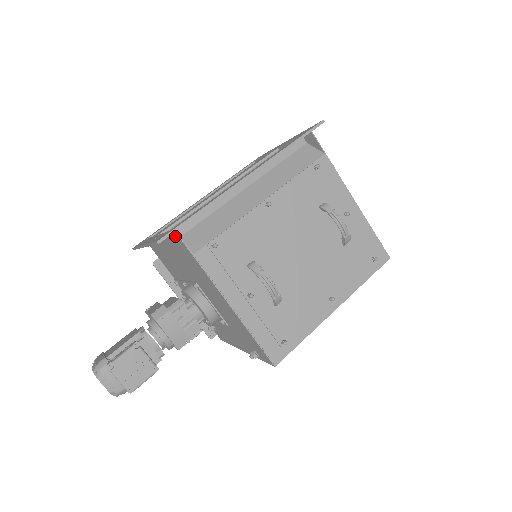
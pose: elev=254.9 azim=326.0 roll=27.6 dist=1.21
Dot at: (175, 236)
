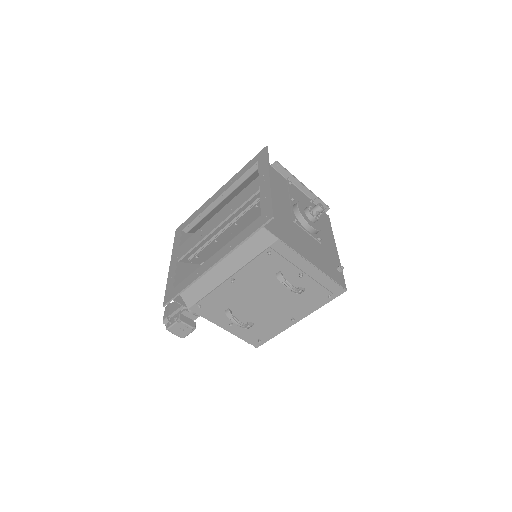
Dot at: occluded
